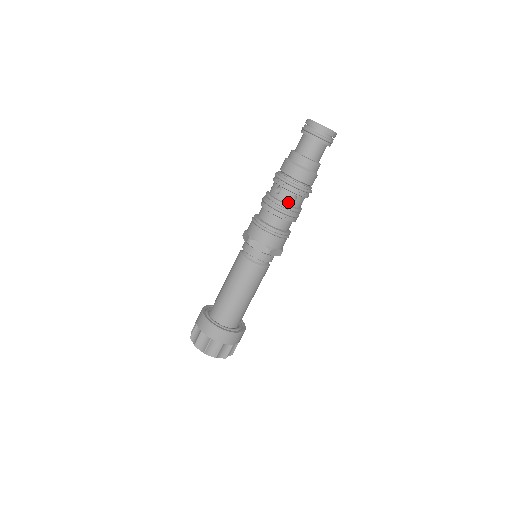
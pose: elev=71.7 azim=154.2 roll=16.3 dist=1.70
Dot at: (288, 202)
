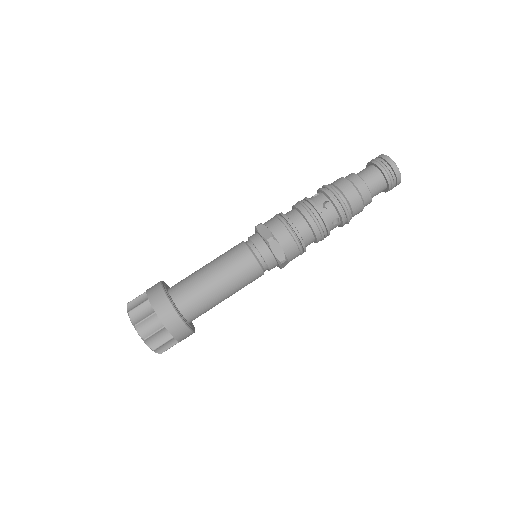
Dot at: (319, 205)
